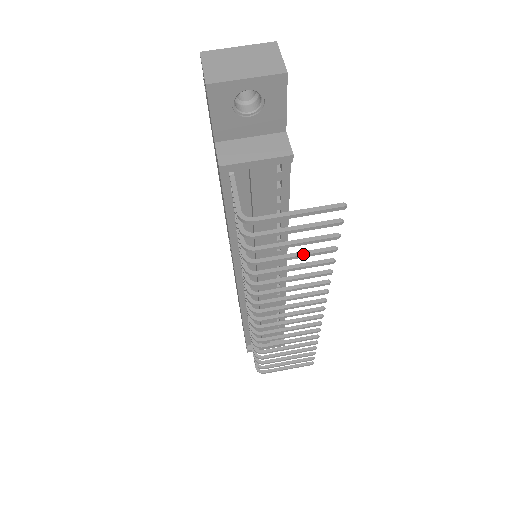
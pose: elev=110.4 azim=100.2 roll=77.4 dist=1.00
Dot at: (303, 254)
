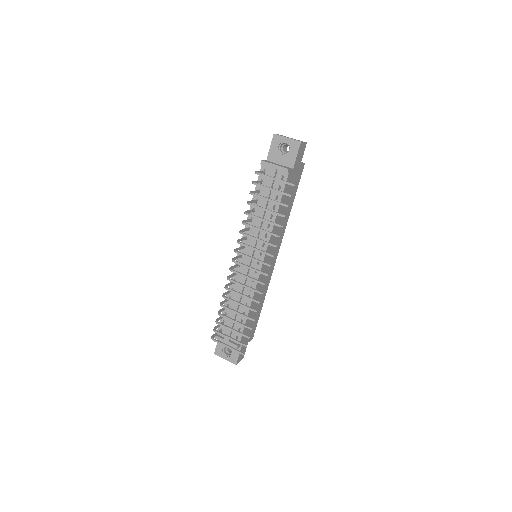
Dot at: (270, 210)
